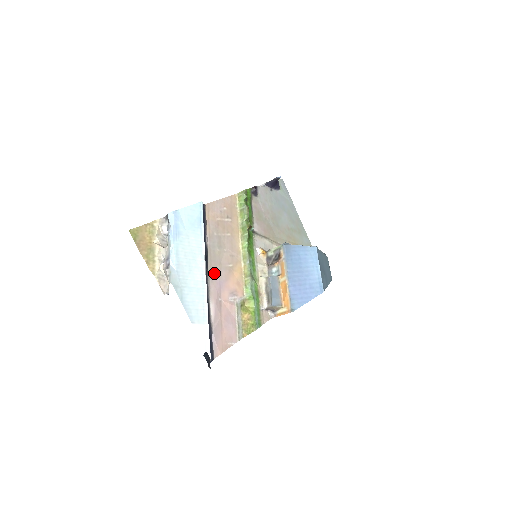
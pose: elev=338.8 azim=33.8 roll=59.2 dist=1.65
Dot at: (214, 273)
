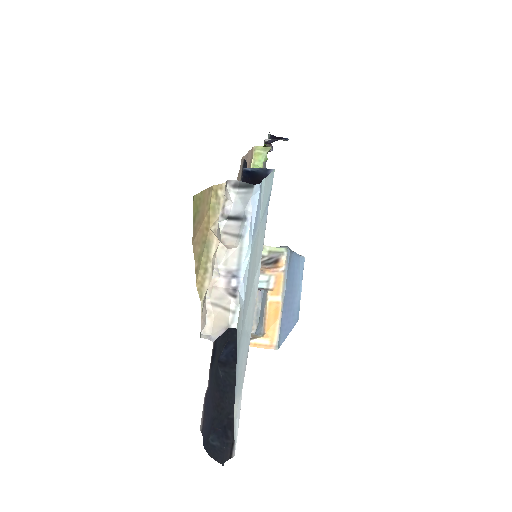
Dot at: occluded
